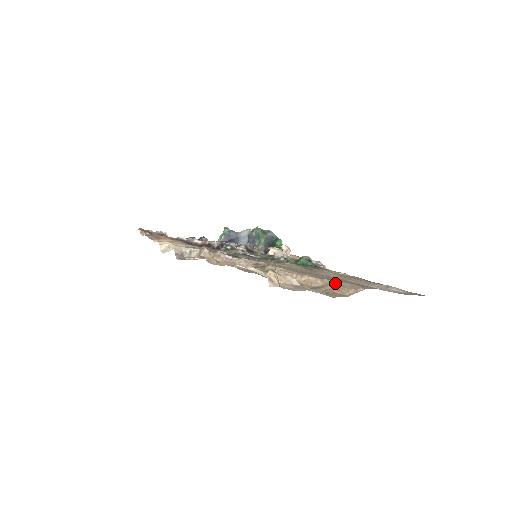
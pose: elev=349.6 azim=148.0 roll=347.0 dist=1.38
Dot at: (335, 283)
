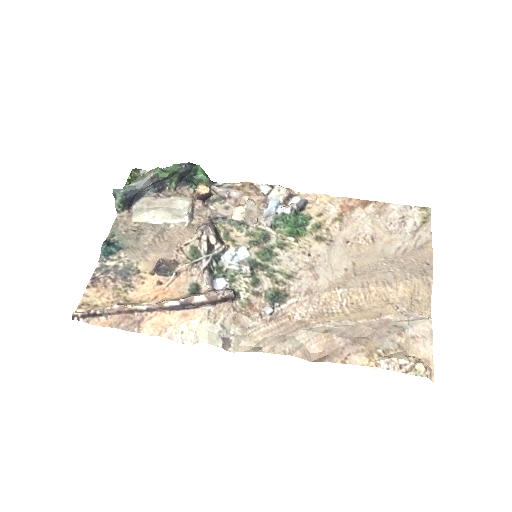
Dot at: (406, 286)
